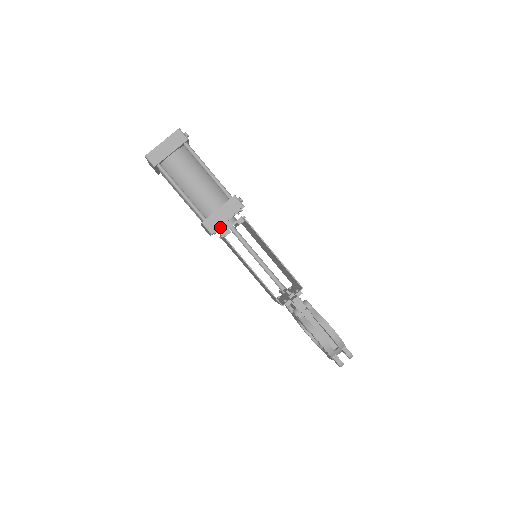
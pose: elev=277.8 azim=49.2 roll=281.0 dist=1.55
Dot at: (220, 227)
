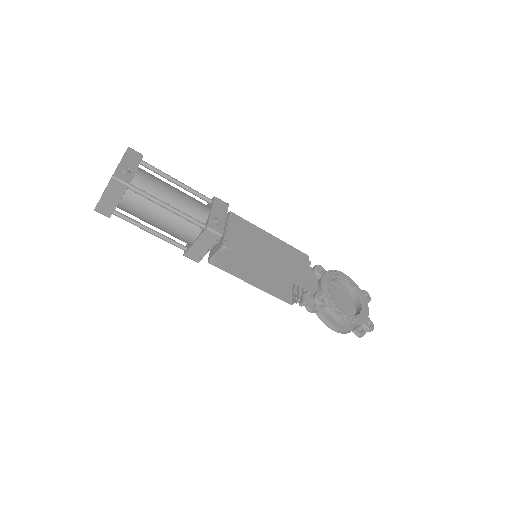
Dot at: occluded
